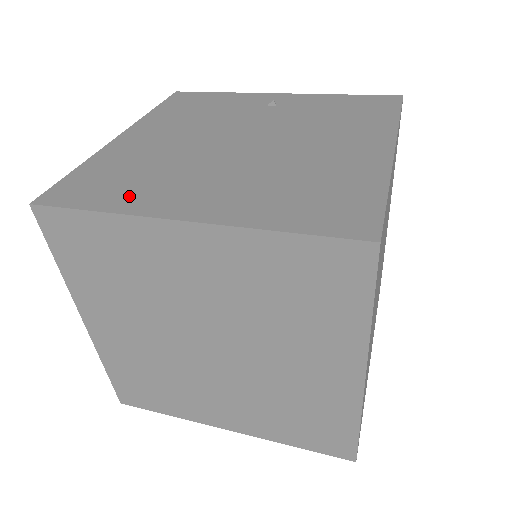
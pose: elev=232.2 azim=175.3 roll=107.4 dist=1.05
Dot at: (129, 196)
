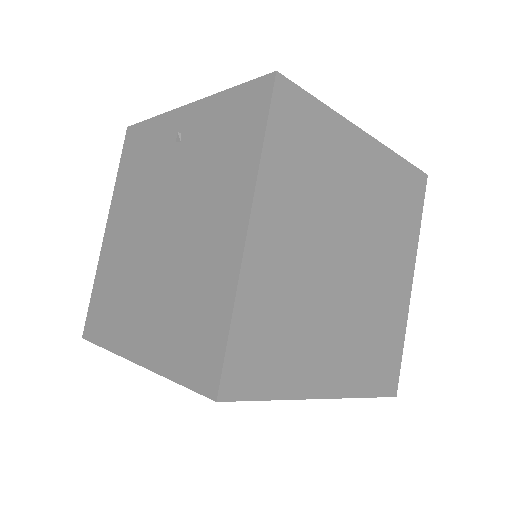
Dot at: (113, 328)
